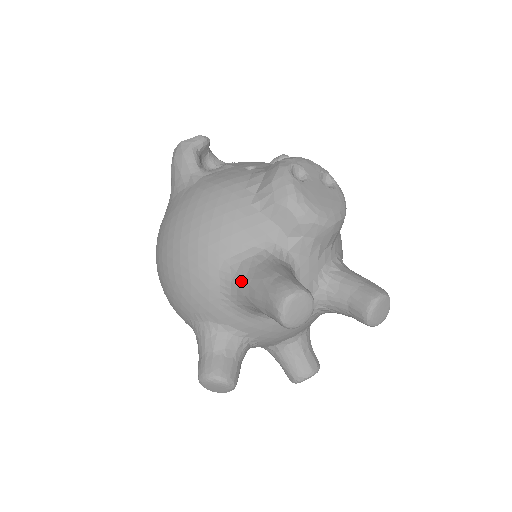
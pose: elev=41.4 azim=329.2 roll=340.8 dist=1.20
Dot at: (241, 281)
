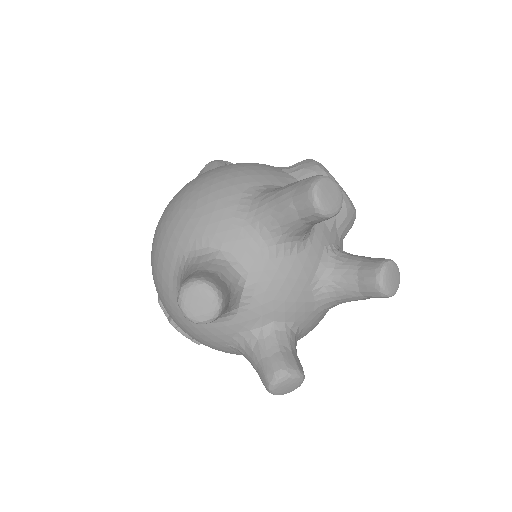
Dot at: (266, 194)
